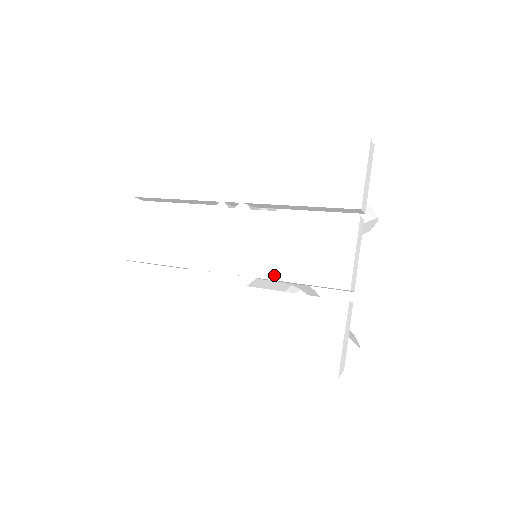
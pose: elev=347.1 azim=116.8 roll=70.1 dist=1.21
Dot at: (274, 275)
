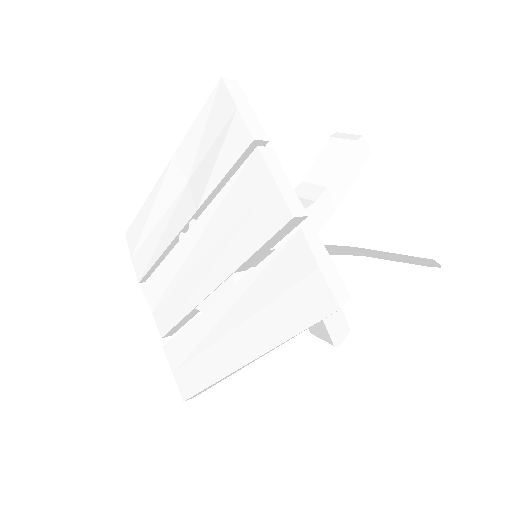
Dot at: (241, 259)
